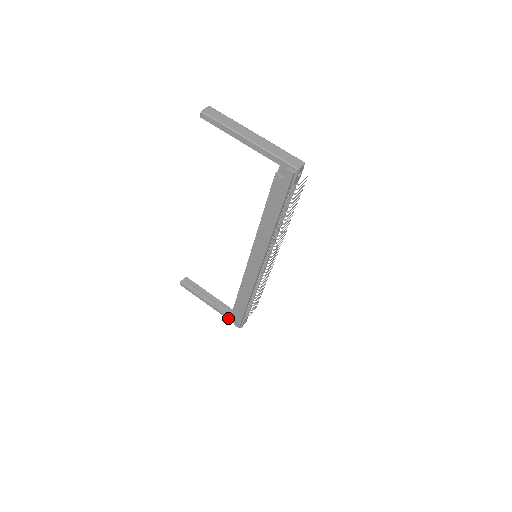
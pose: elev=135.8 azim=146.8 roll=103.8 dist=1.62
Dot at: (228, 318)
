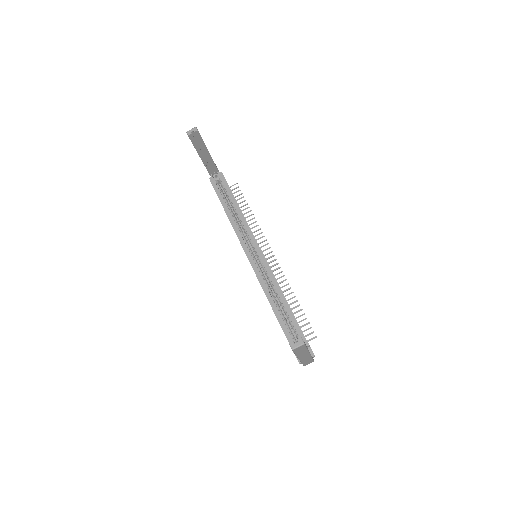
Dot at: (208, 172)
